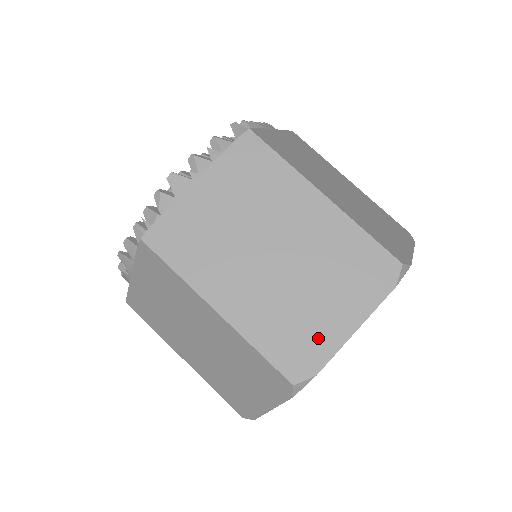
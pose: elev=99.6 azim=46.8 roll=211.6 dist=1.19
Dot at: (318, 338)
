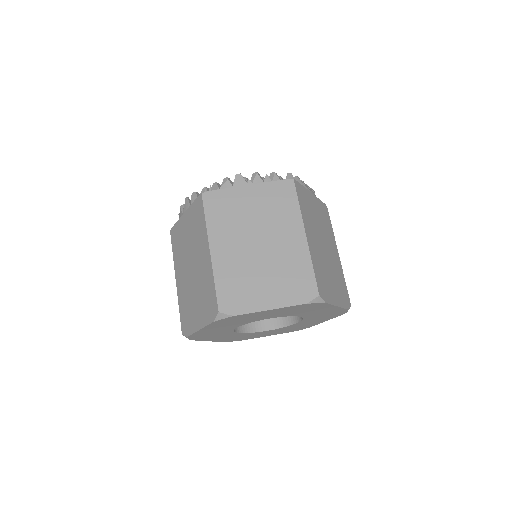
Dot at: (249, 299)
